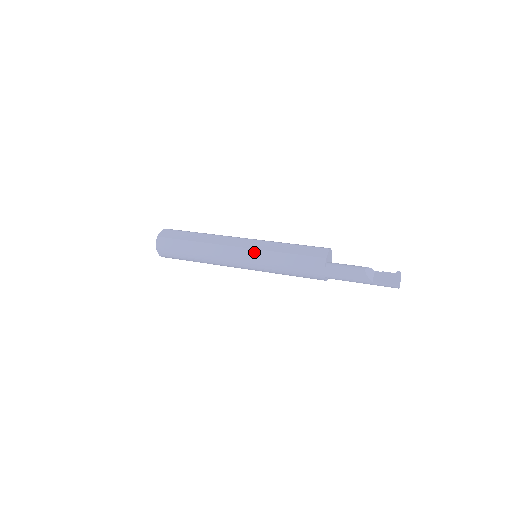
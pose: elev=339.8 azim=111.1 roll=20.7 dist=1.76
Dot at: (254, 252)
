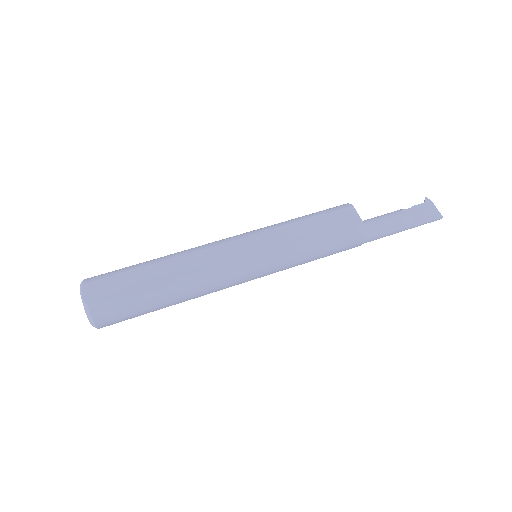
Dot at: (267, 256)
